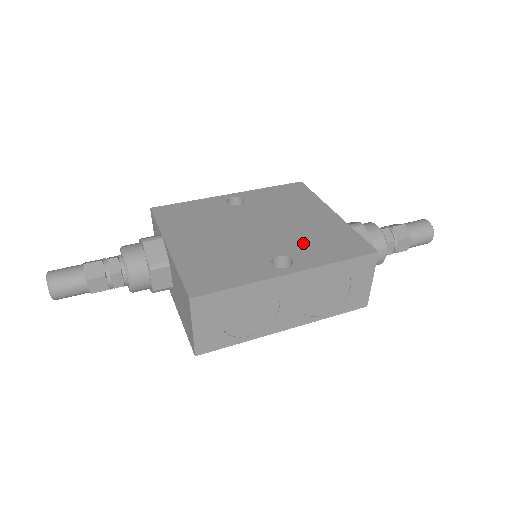
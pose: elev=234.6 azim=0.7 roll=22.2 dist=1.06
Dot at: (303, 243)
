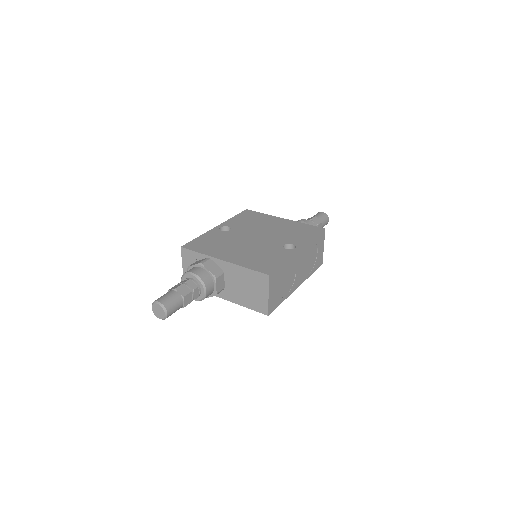
Dot at: (288, 236)
